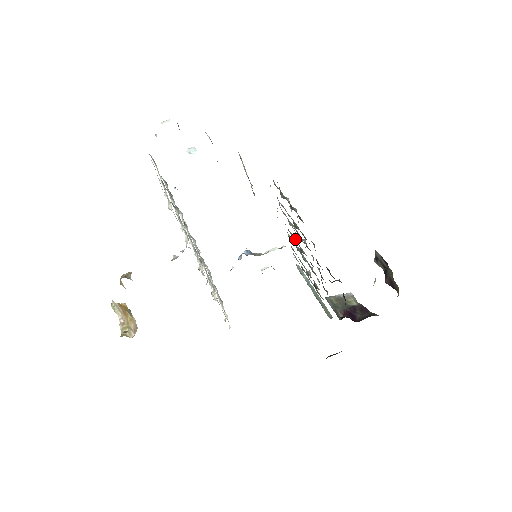
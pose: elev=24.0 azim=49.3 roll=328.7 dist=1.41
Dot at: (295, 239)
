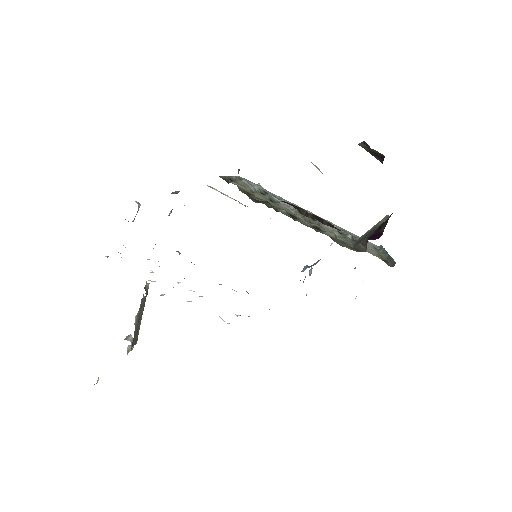
Dot at: occluded
